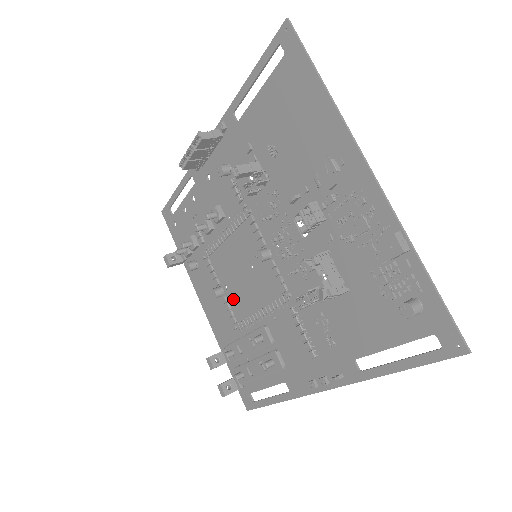
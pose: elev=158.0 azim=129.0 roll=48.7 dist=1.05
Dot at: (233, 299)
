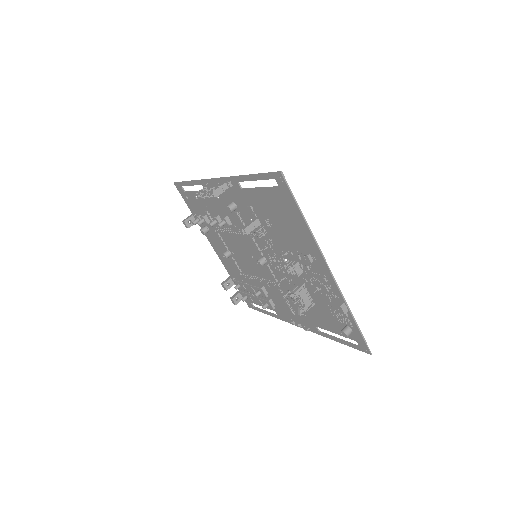
Dot at: (239, 261)
